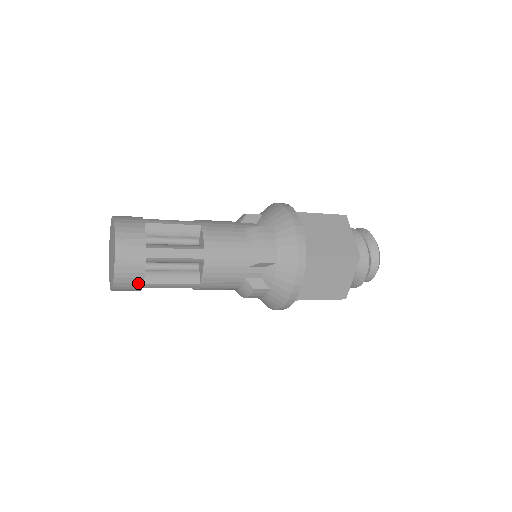
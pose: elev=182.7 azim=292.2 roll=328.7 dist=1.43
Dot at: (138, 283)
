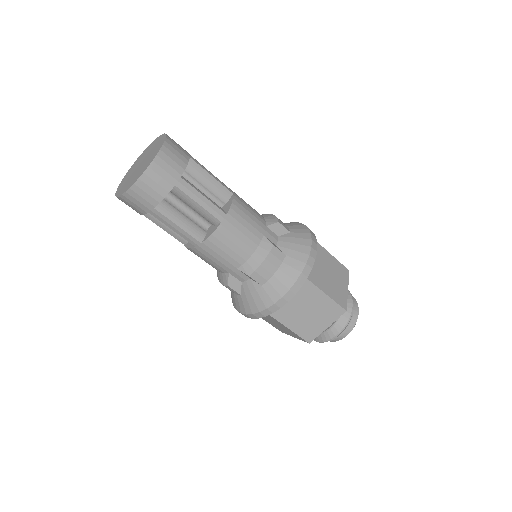
Dot at: (176, 173)
